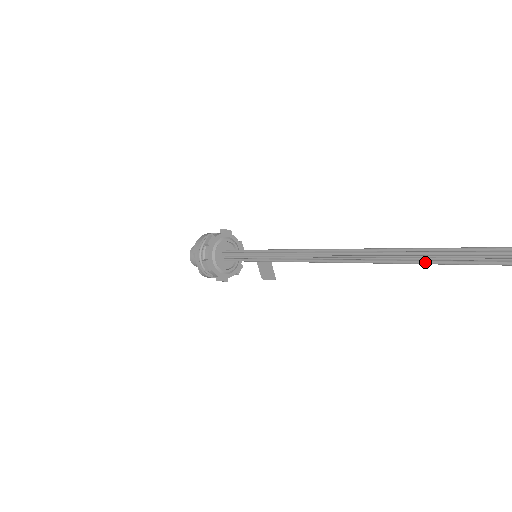
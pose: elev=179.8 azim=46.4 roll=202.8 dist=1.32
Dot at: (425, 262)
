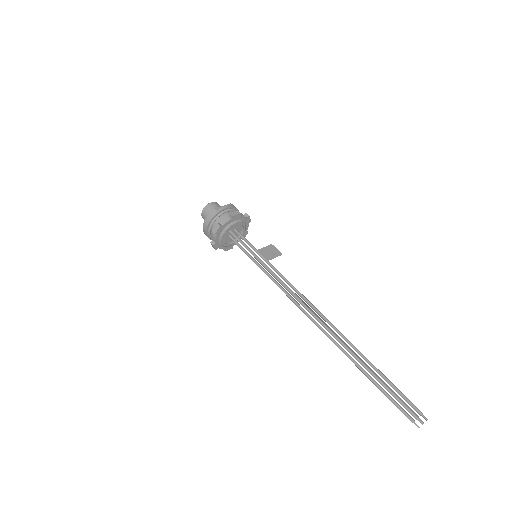
Dot at: occluded
